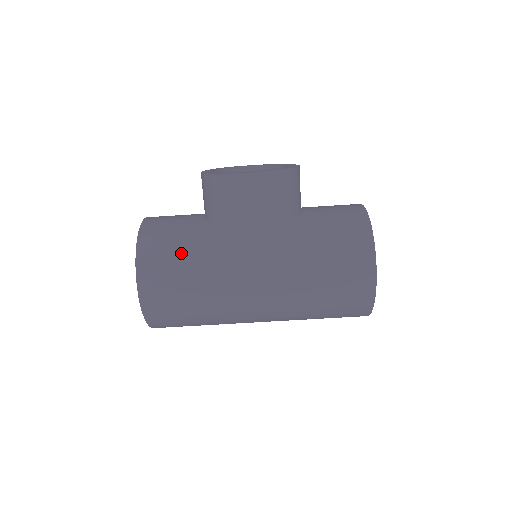
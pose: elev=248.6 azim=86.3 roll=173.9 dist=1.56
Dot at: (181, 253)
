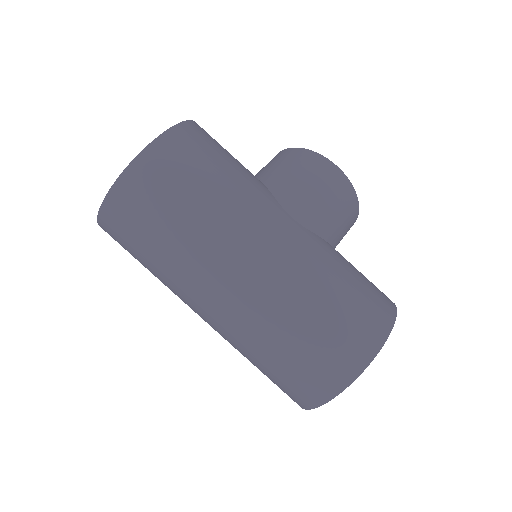
Dot at: (227, 158)
